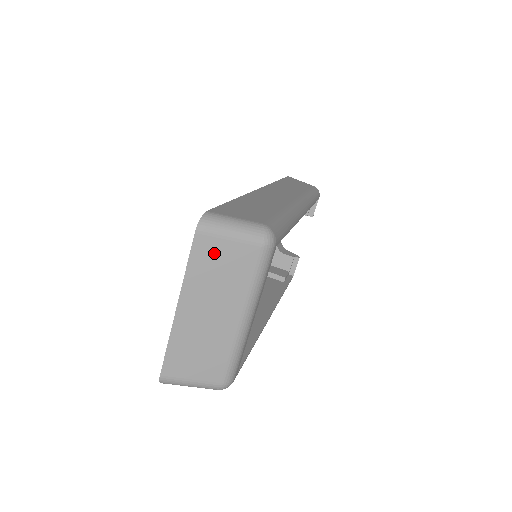
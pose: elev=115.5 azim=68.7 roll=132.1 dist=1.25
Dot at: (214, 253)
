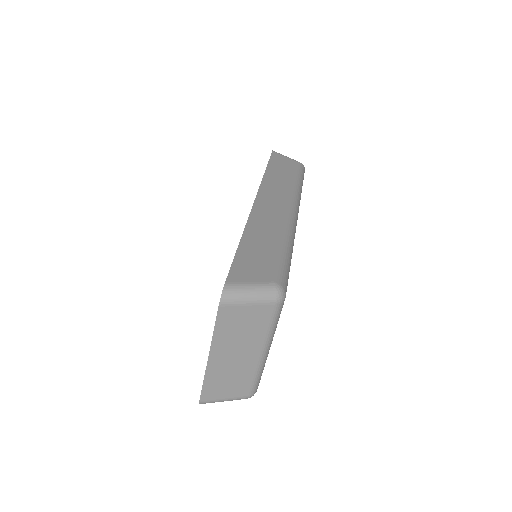
Dot at: (236, 317)
